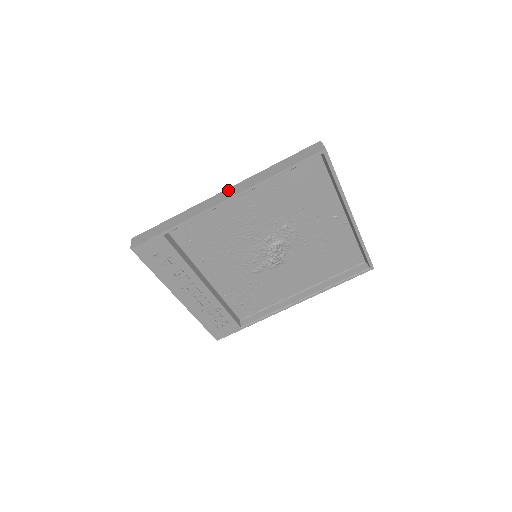
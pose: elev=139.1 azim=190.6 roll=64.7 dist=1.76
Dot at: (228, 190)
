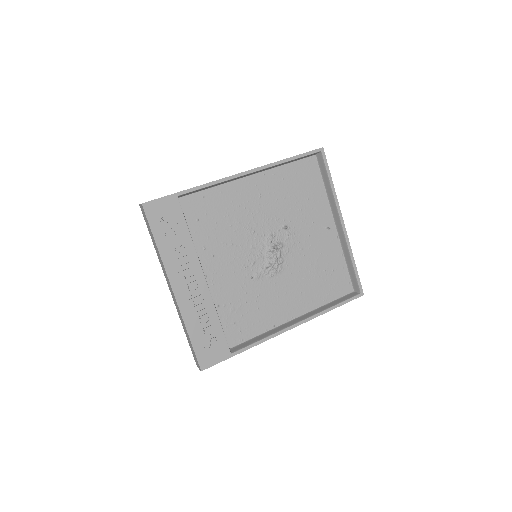
Dot at: occluded
